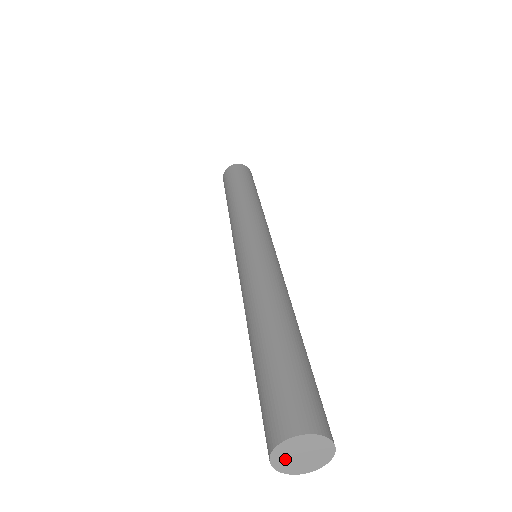
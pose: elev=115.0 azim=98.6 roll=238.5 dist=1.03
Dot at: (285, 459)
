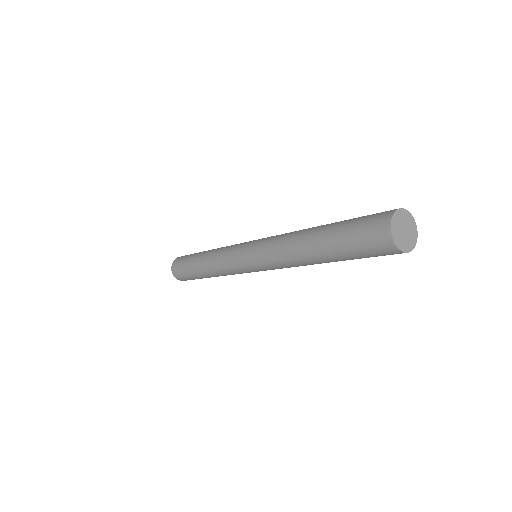
Dot at: (397, 233)
